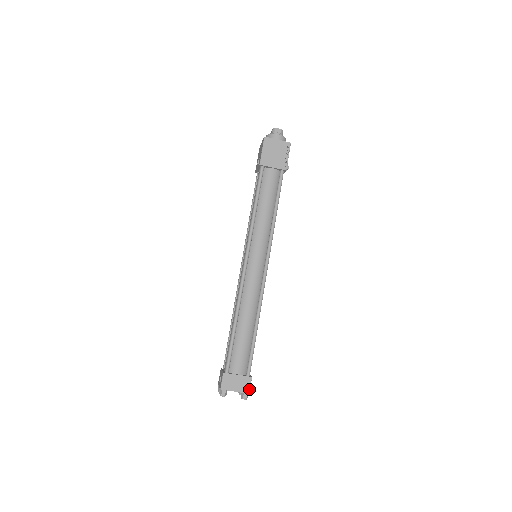
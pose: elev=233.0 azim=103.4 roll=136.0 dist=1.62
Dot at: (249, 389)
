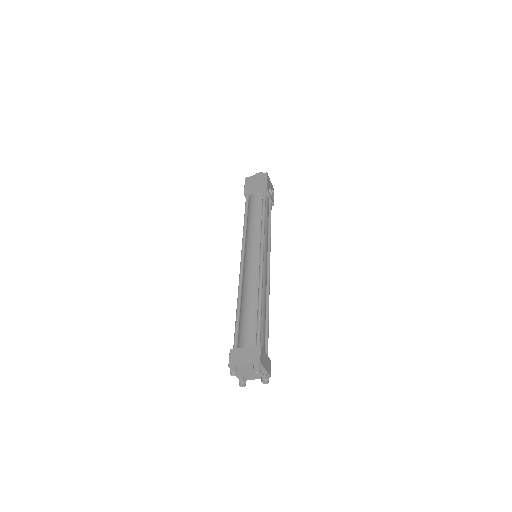
Dot at: (259, 357)
